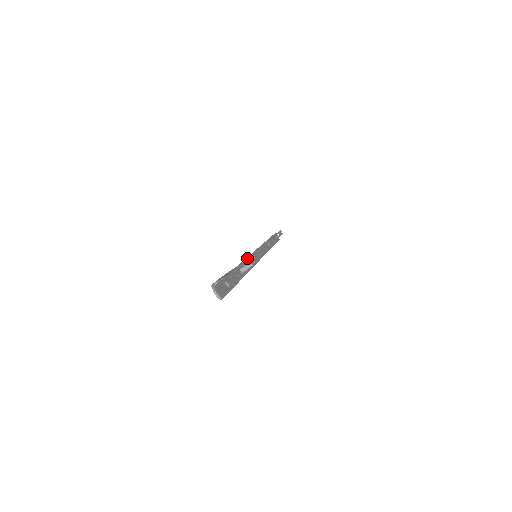
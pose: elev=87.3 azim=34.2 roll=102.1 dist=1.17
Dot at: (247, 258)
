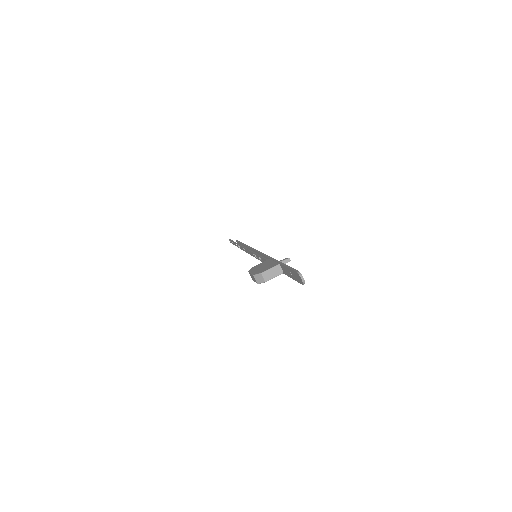
Dot at: (266, 255)
